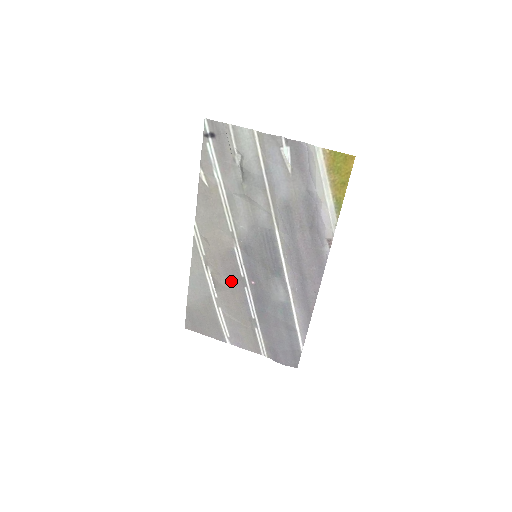
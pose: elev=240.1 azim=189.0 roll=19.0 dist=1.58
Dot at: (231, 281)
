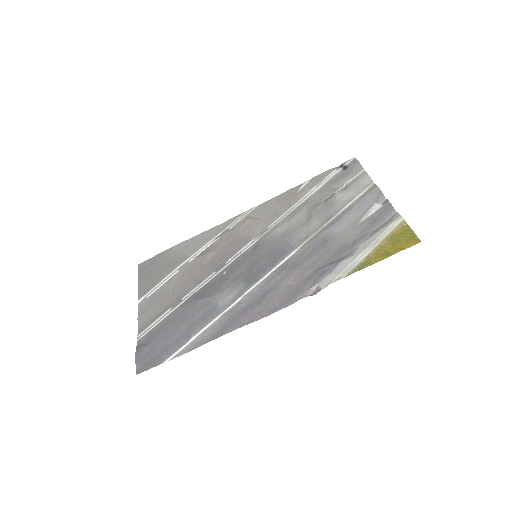
Dot at: (215, 259)
